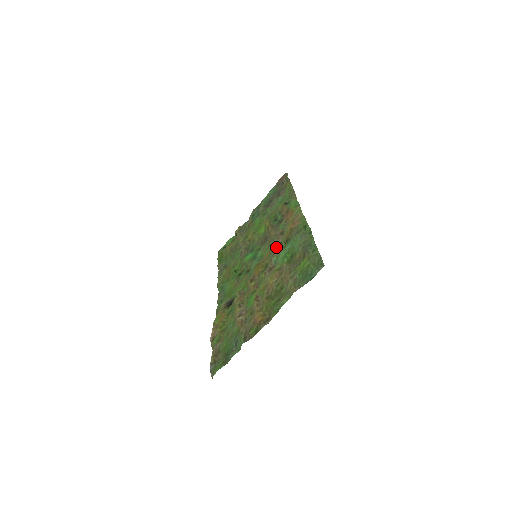
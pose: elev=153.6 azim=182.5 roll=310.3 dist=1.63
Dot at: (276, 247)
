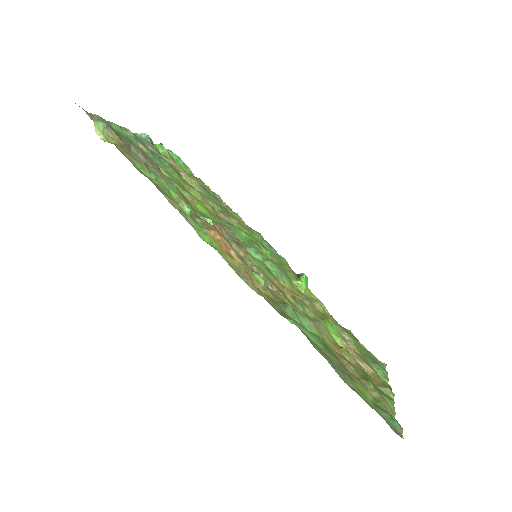
Dot at: (277, 294)
